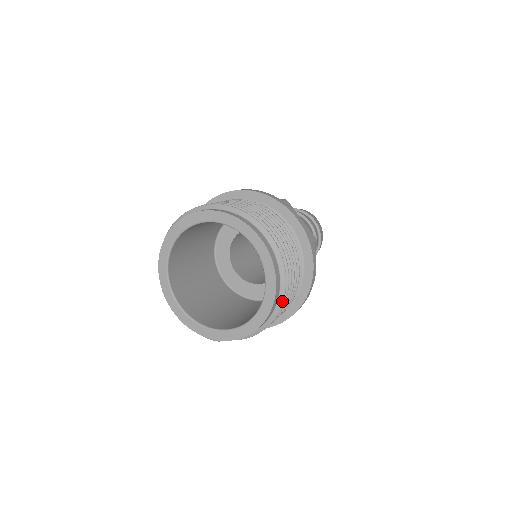
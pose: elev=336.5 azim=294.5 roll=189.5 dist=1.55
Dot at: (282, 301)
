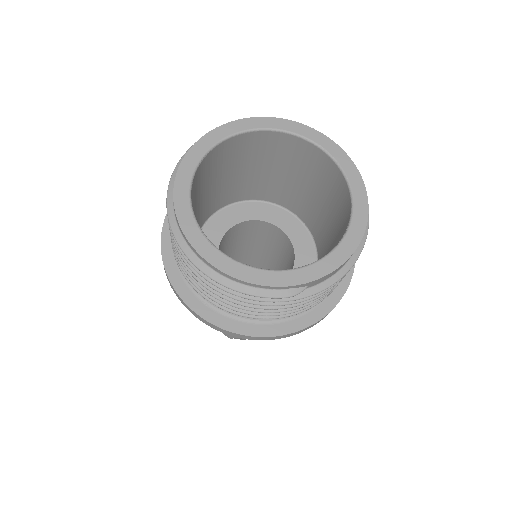
Dot at: (368, 217)
